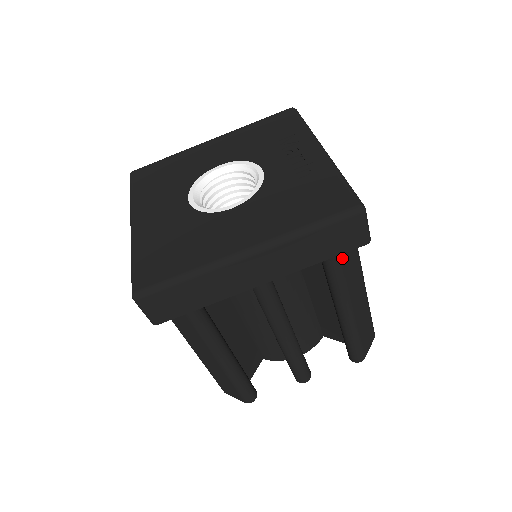
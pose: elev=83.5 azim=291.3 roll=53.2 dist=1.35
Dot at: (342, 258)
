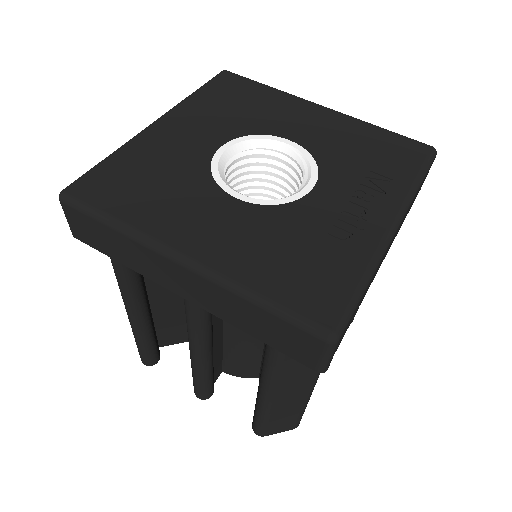
Dot at: occluded
